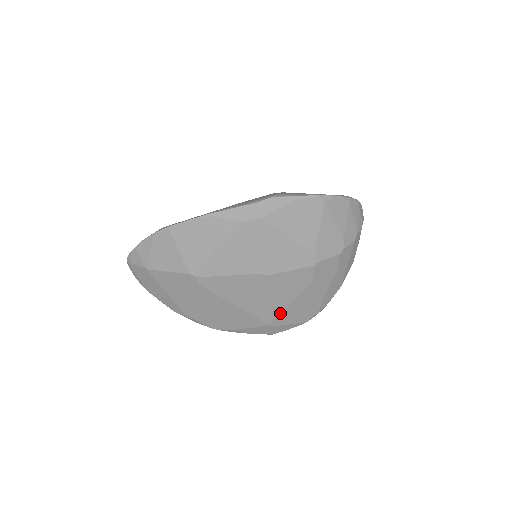
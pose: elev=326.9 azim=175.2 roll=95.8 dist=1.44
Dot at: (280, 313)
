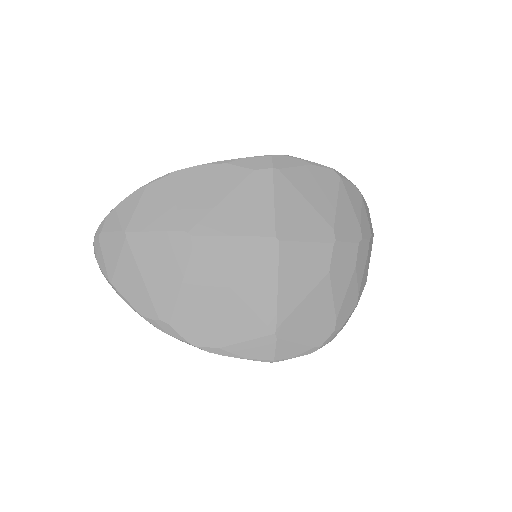
Dot at: (289, 314)
